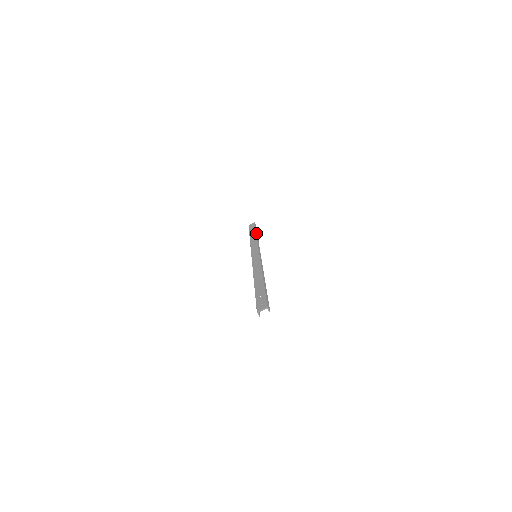
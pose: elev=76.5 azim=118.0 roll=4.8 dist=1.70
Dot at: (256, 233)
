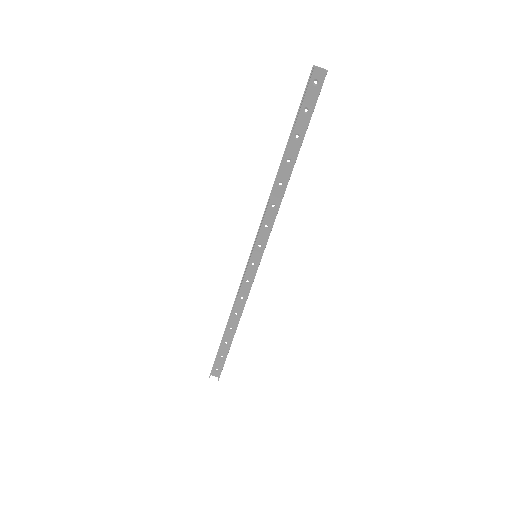
Dot at: occluded
